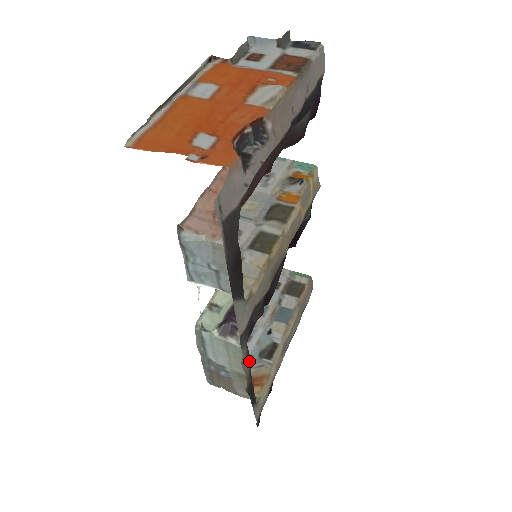
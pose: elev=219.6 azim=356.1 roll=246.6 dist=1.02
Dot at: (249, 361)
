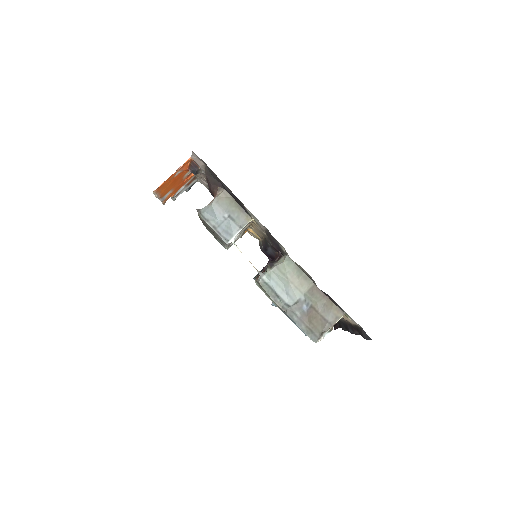
Dot at: (297, 265)
